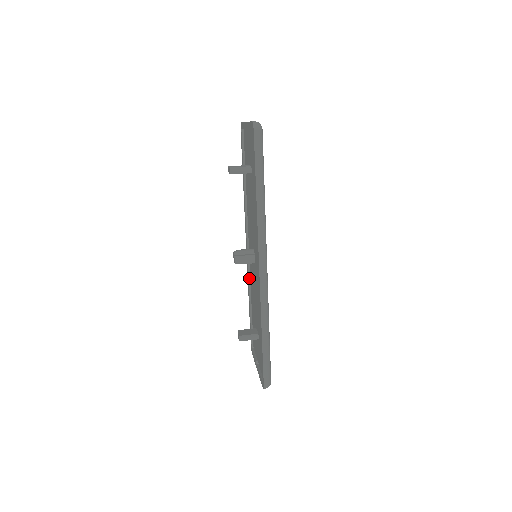
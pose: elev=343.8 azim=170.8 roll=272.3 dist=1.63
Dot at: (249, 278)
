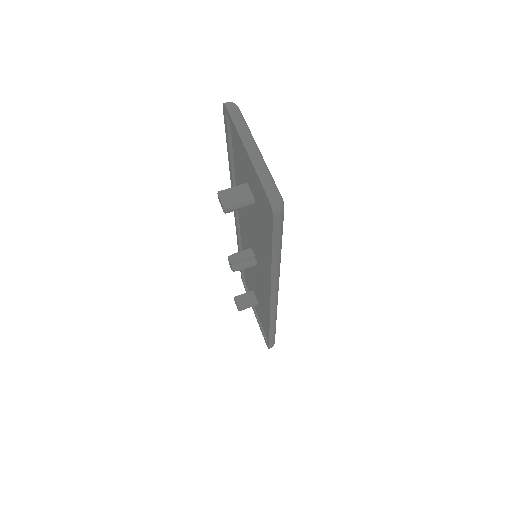
Dot at: (240, 242)
